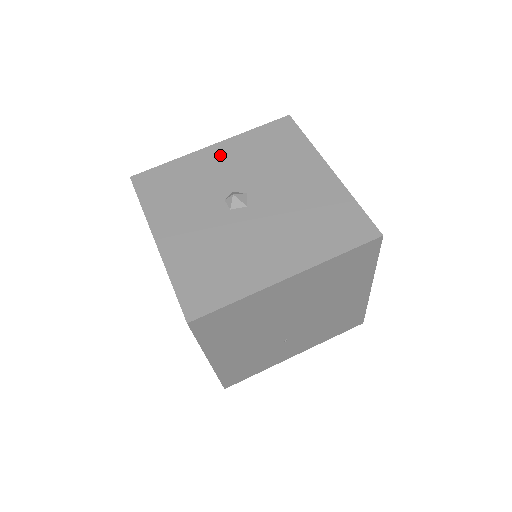
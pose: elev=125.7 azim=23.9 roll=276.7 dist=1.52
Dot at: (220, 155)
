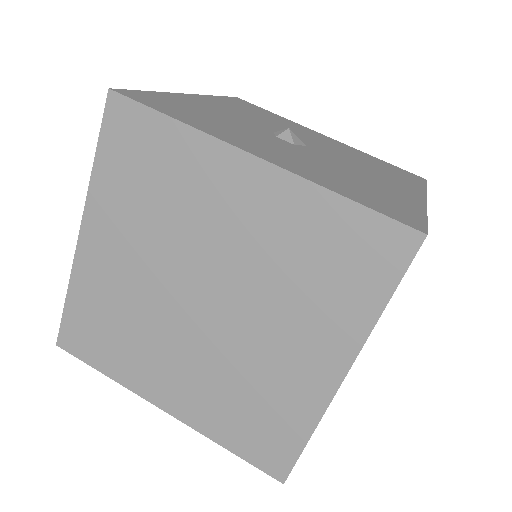
Dot at: (212, 103)
